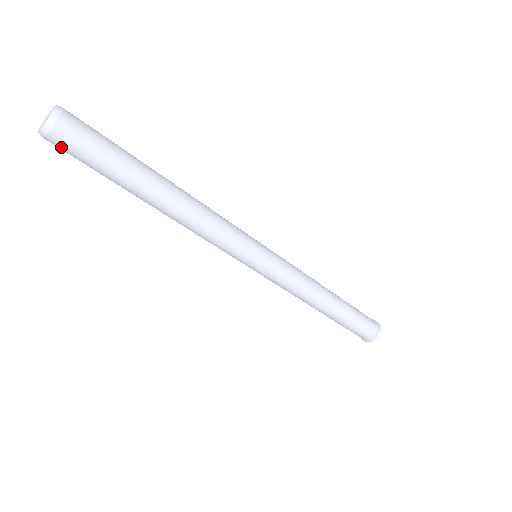
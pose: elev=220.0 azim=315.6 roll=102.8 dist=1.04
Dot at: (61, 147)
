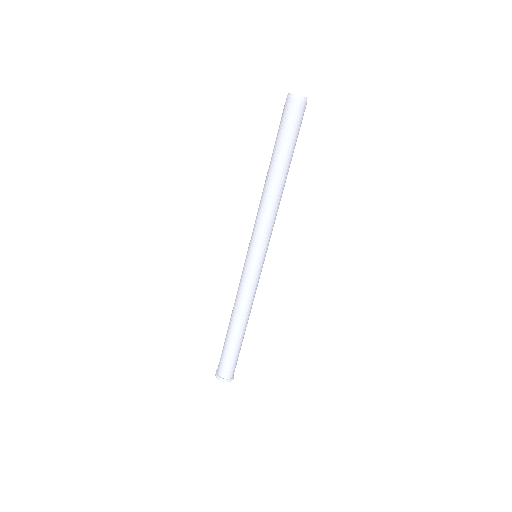
Dot at: (289, 108)
